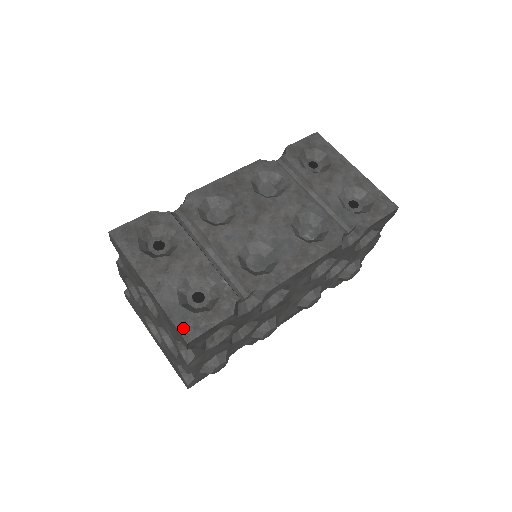
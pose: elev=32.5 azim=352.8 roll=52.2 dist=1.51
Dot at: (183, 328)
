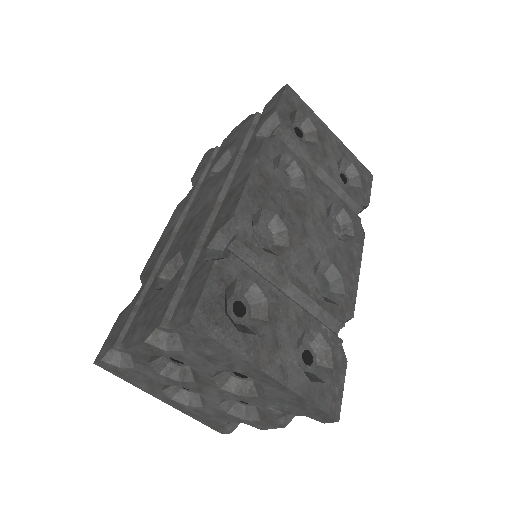
Dot at: (328, 407)
